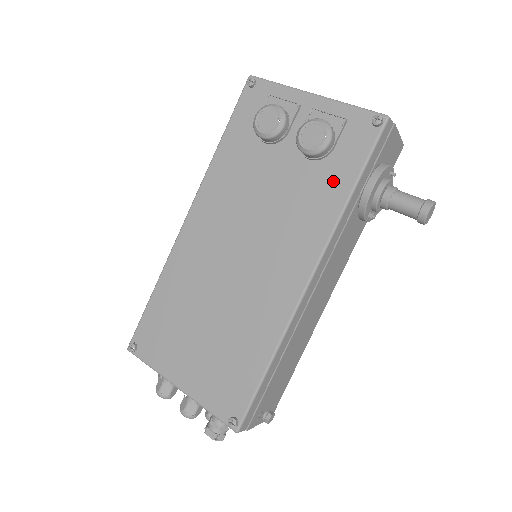
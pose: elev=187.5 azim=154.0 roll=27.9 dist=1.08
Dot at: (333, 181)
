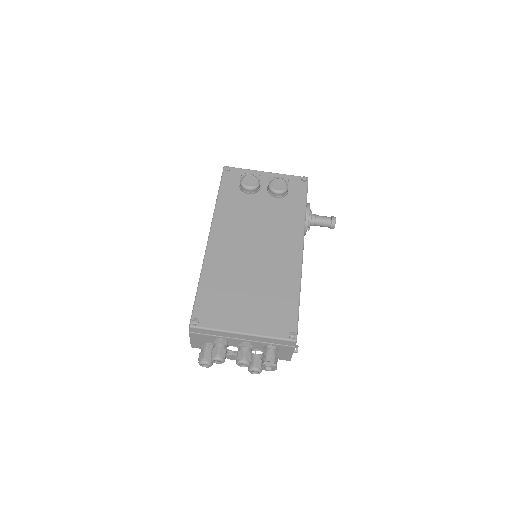
Dot at: (294, 205)
